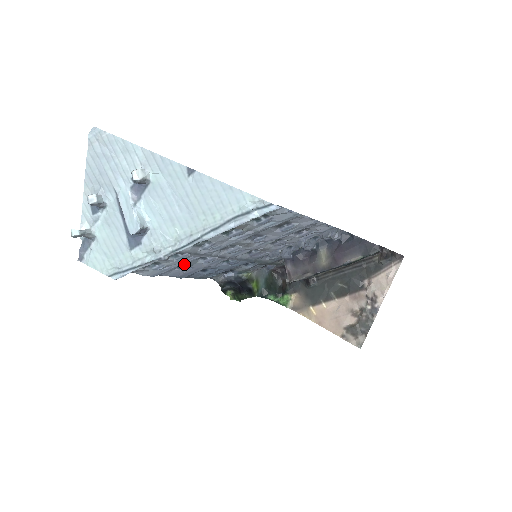
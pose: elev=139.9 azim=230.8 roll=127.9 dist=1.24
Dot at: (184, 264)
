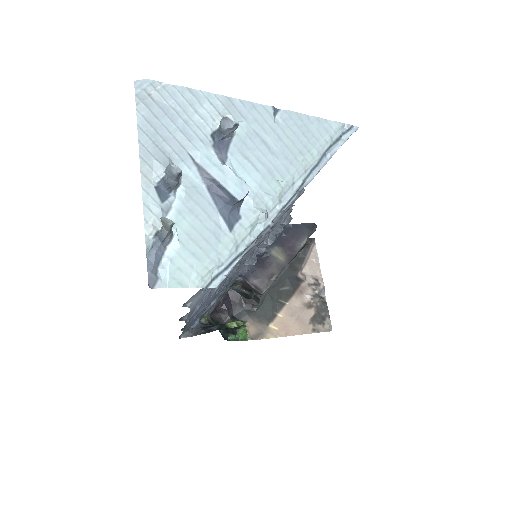
Dot at: occluded
